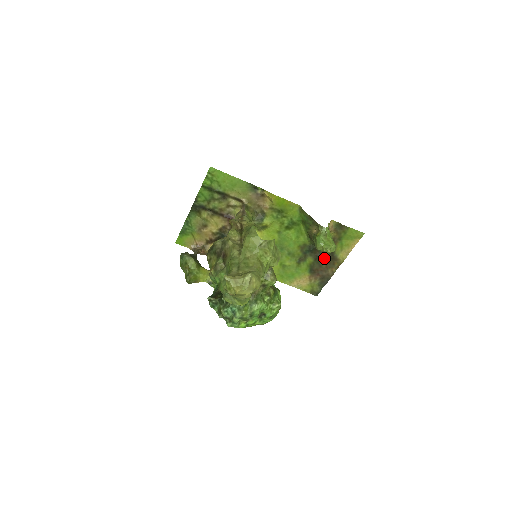
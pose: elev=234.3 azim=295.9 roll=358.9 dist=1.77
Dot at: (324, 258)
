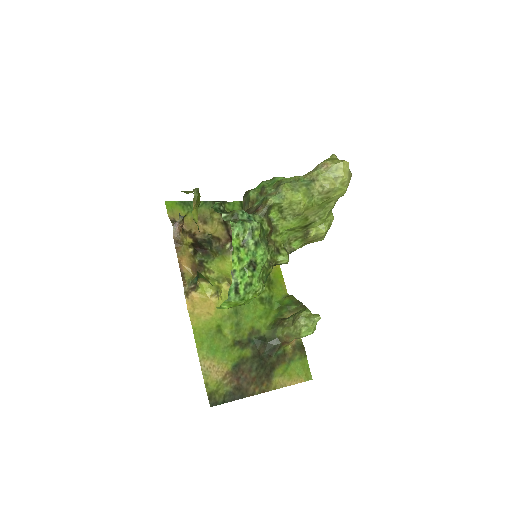
Dot at: (261, 365)
